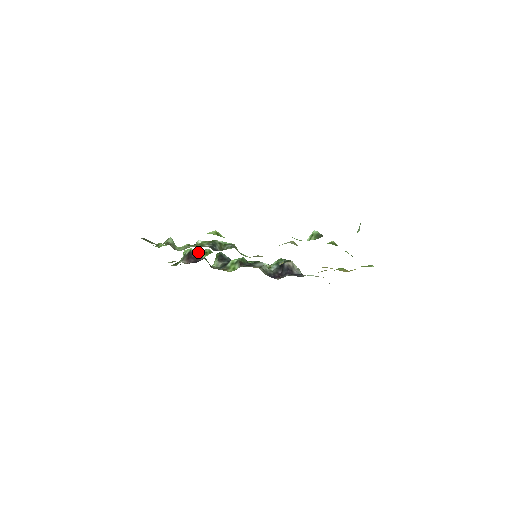
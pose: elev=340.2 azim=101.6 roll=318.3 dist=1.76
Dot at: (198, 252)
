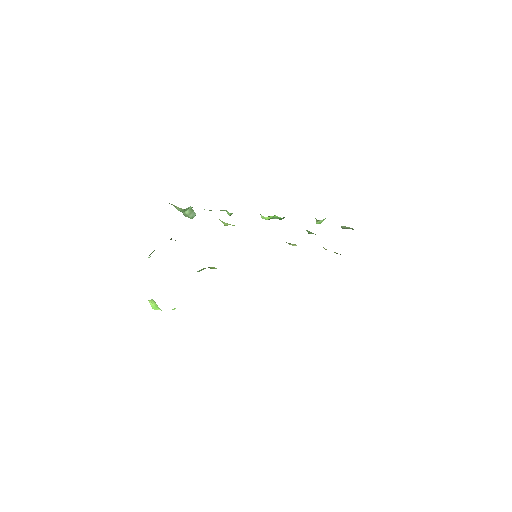
Dot at: occluded
